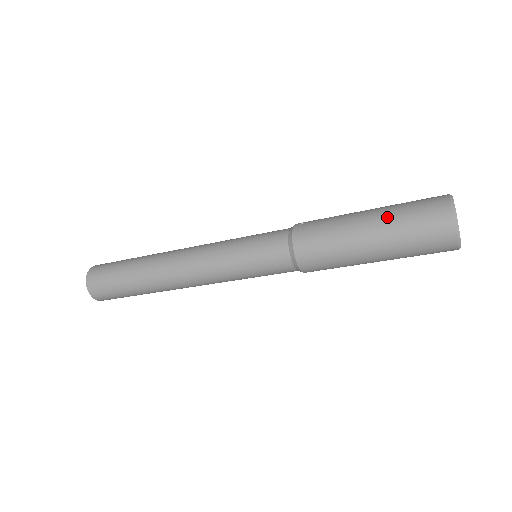
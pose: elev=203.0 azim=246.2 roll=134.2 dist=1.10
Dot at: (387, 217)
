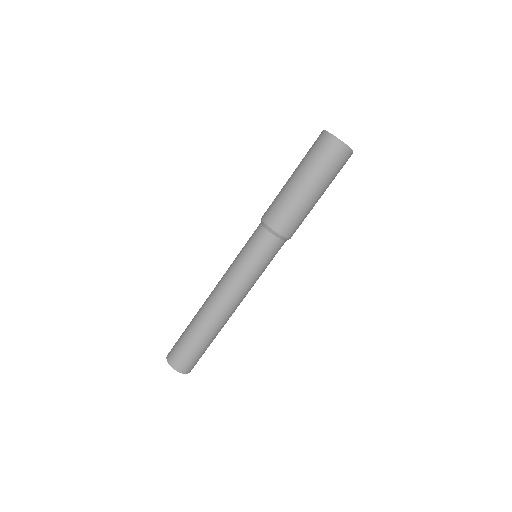
Dot at: (299, 165)
